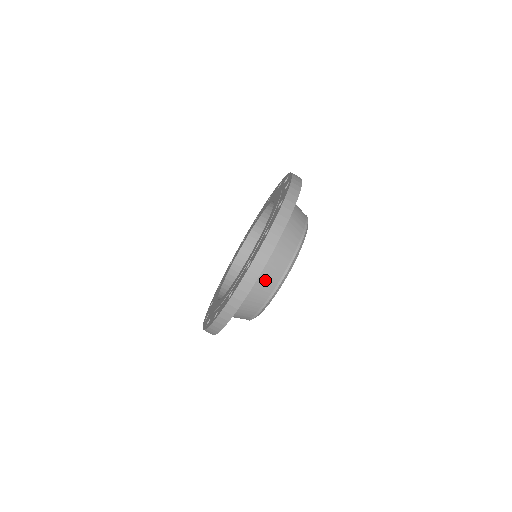
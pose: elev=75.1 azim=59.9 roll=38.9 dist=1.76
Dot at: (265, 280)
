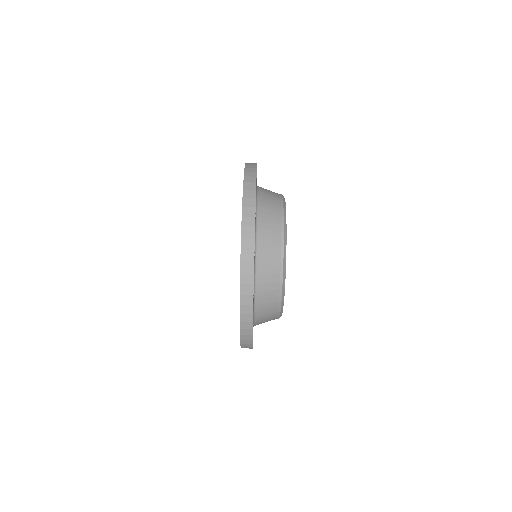
Dot at: (267, 194)
